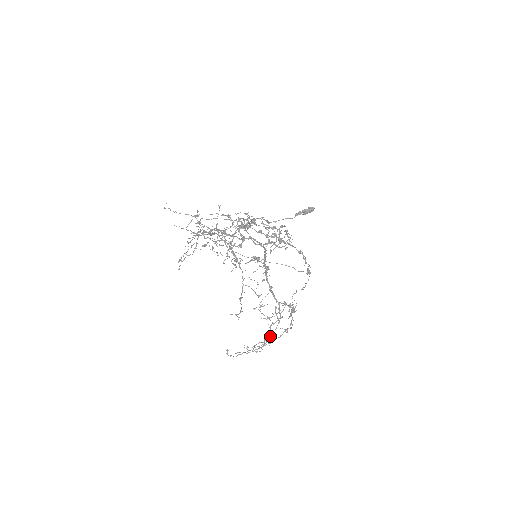
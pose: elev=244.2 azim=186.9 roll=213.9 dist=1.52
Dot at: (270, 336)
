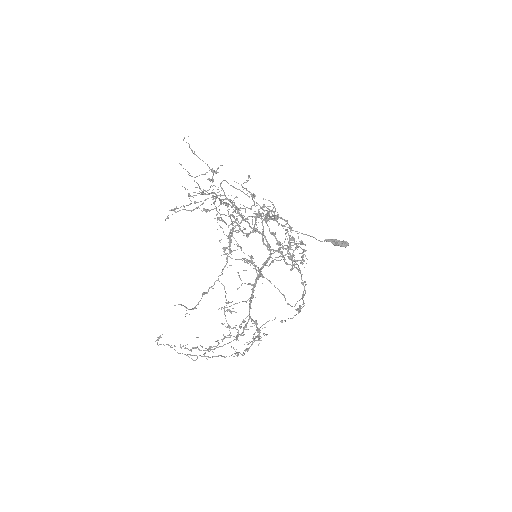
Dot at: occluded
